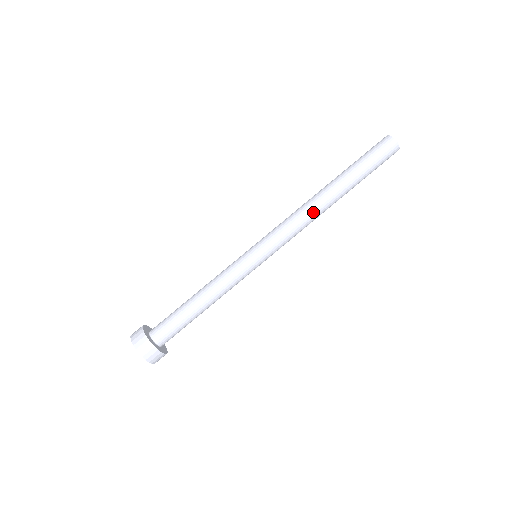
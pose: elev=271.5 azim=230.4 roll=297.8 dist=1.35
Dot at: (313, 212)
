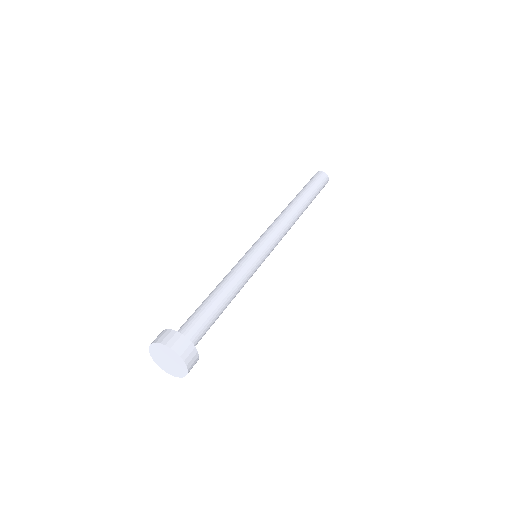
Dot at: (282, 213)
